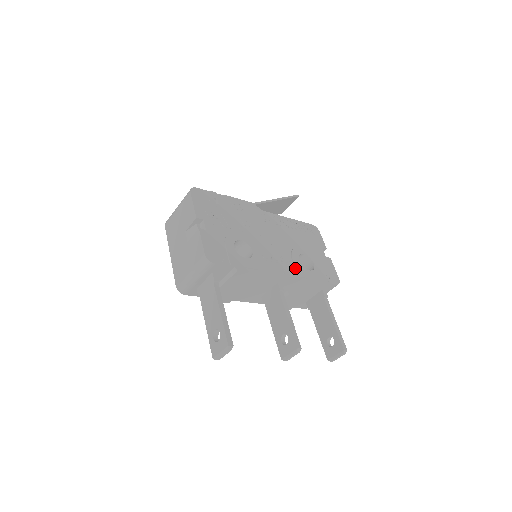
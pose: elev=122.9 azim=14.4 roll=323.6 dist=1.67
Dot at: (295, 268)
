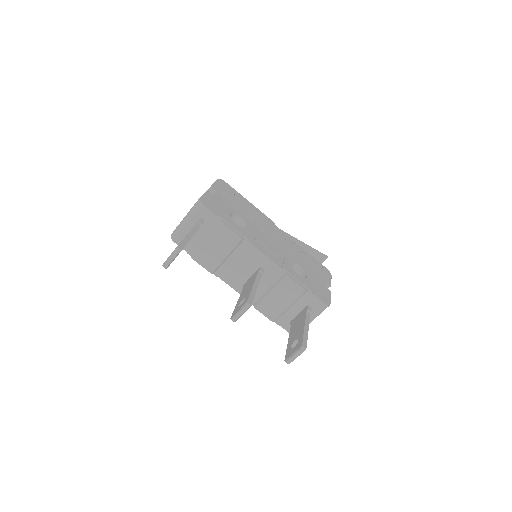
Dot at: (283, 263)
